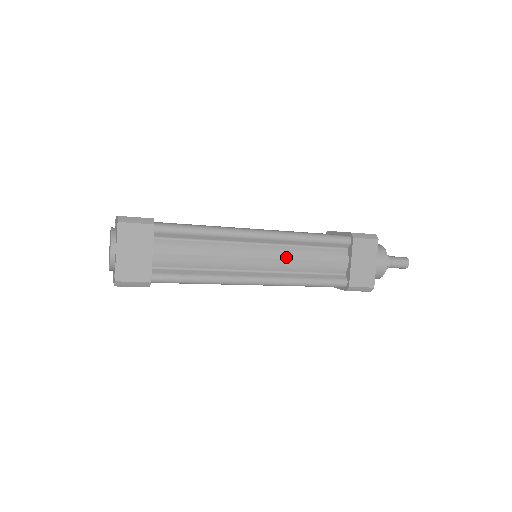
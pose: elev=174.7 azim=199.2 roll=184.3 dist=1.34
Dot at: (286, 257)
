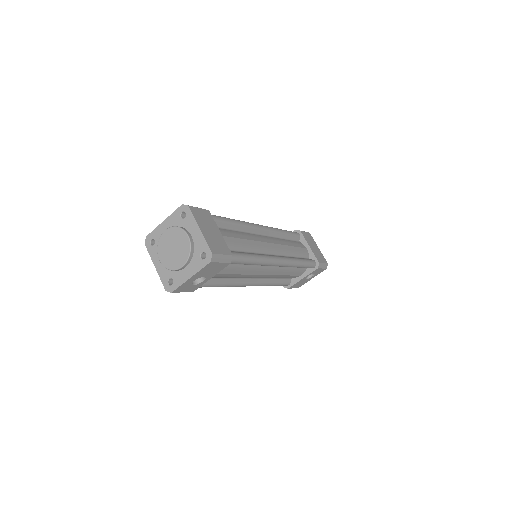
Dot at: (281, 243)
